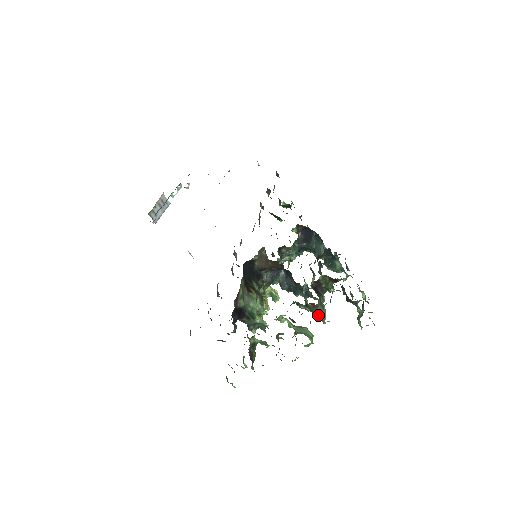
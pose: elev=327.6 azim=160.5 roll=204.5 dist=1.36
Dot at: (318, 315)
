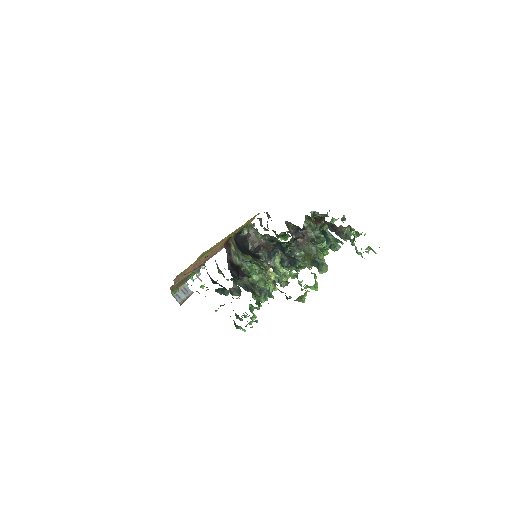
Dot at: (316, 259)
